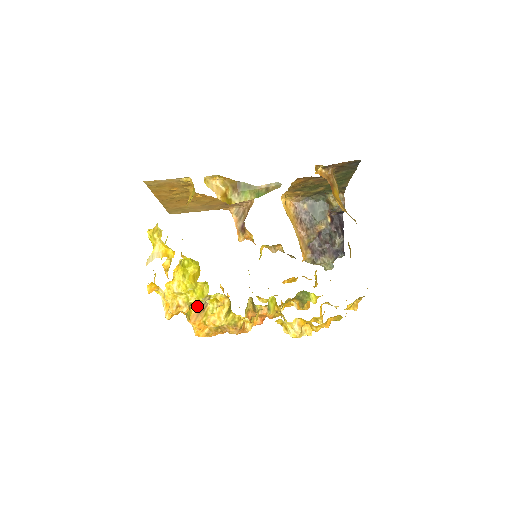
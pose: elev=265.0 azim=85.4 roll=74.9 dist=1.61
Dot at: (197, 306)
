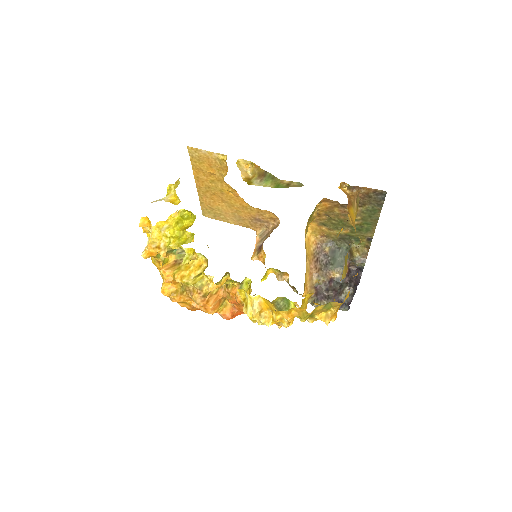
Dot at: (175, 258)
